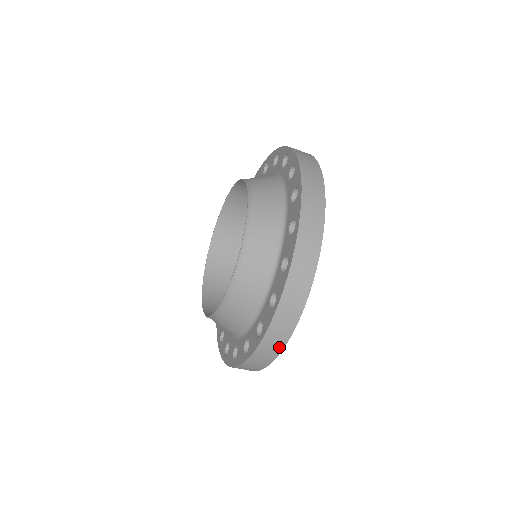
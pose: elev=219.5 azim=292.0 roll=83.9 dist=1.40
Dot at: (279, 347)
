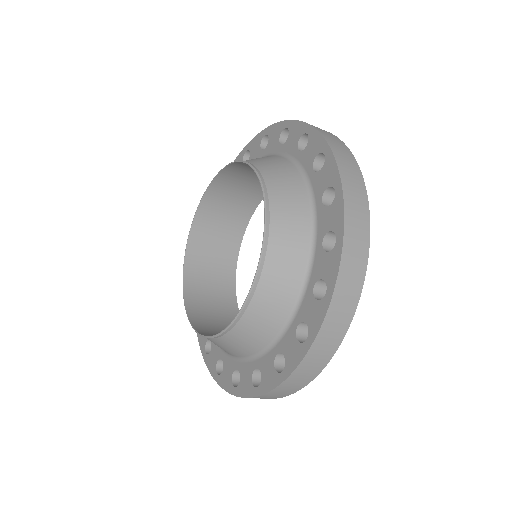
Dot at: (275, 397)
